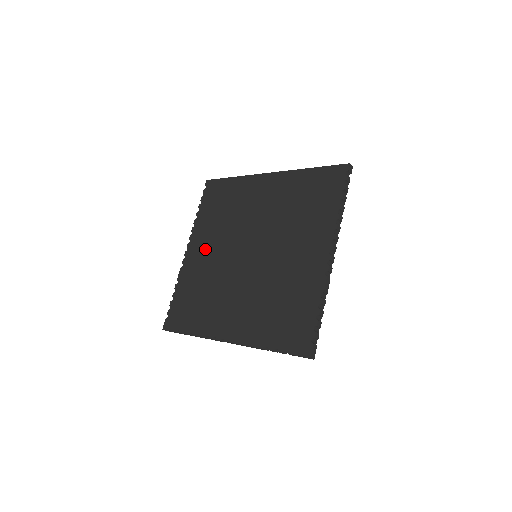
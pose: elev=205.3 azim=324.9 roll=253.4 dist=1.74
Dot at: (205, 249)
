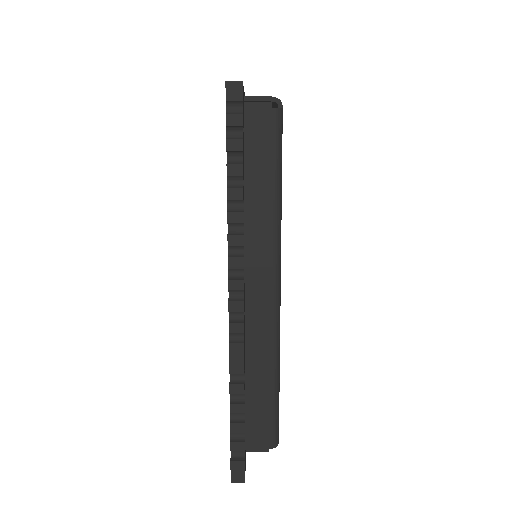
Dot at: occluded
